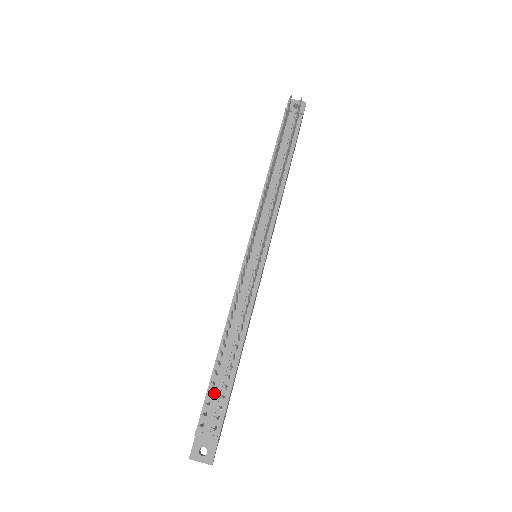
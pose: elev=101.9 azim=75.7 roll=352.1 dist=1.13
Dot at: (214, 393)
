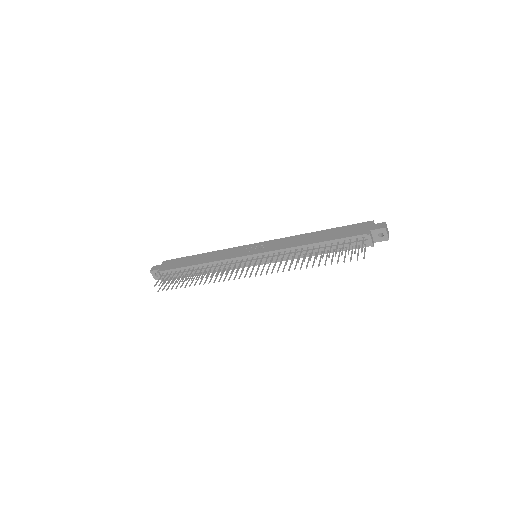
Dot at: (177, 272)
